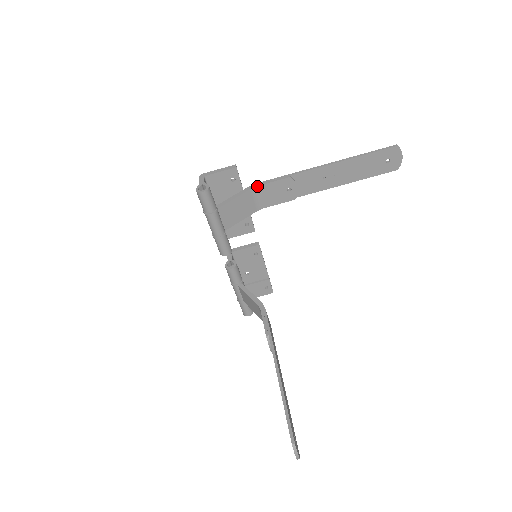
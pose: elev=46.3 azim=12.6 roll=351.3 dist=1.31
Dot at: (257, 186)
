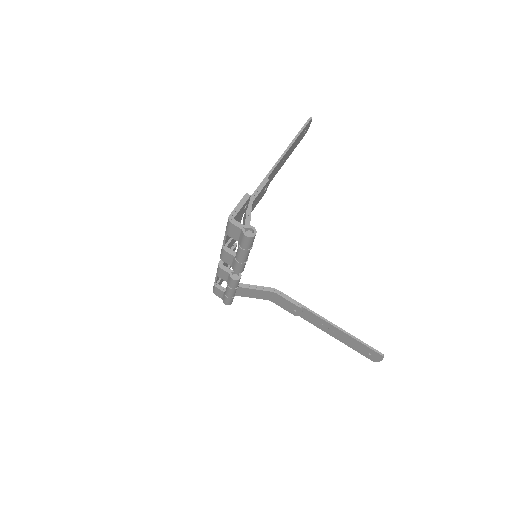
Dot at: (253, 201)
